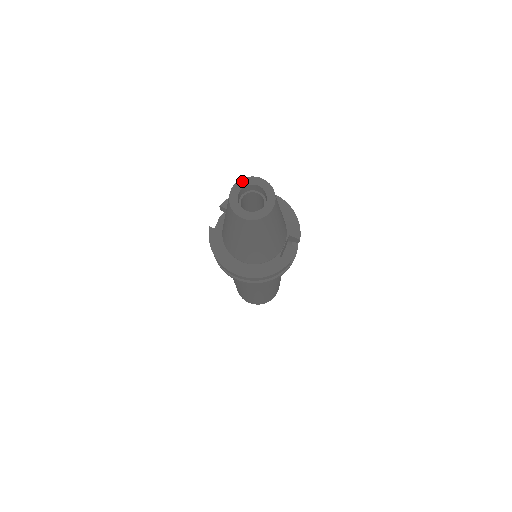
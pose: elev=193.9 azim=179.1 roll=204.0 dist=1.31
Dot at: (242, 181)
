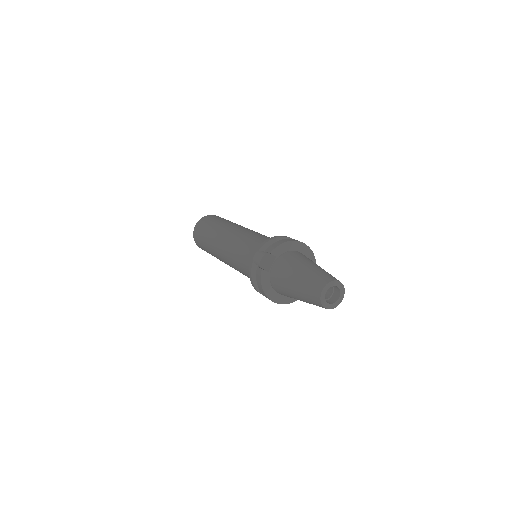
Dot at: (329, 284)
